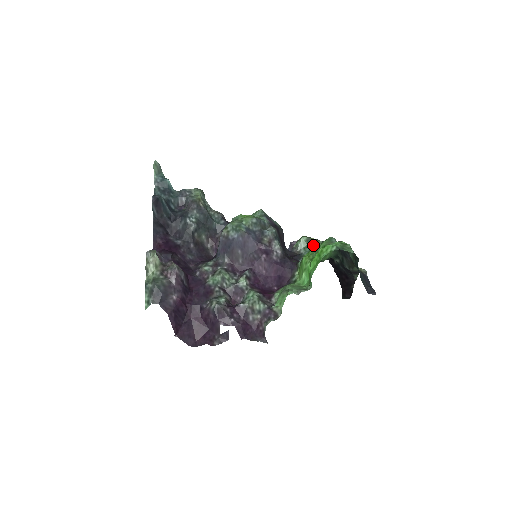
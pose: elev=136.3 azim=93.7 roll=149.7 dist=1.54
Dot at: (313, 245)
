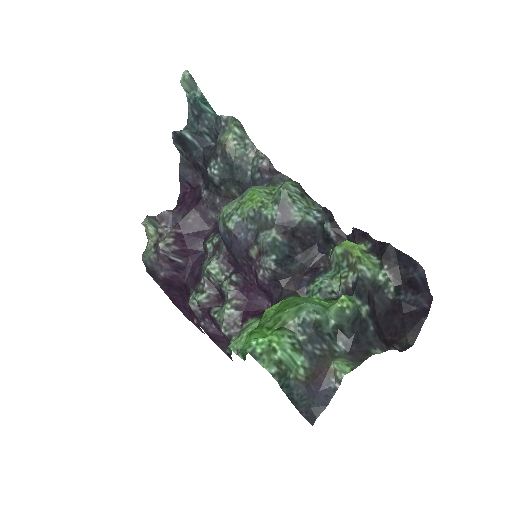
Dot at: (347, 266)
